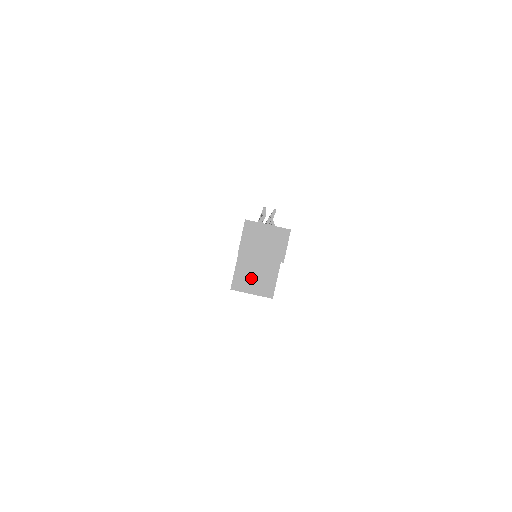
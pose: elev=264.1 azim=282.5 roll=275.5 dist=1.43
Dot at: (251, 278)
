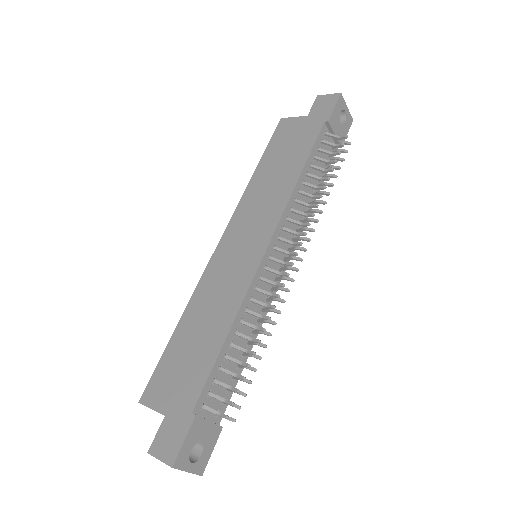
Dot at: occluded
